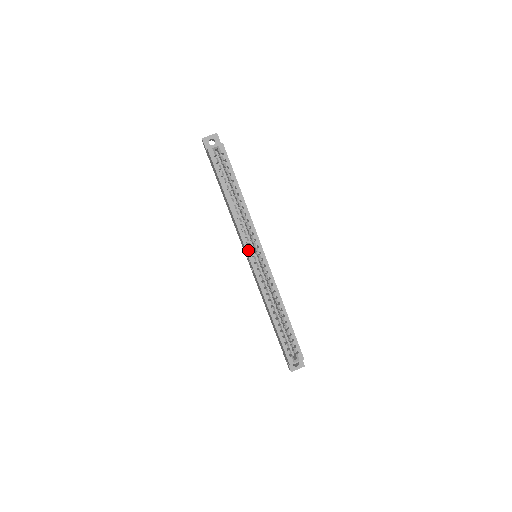
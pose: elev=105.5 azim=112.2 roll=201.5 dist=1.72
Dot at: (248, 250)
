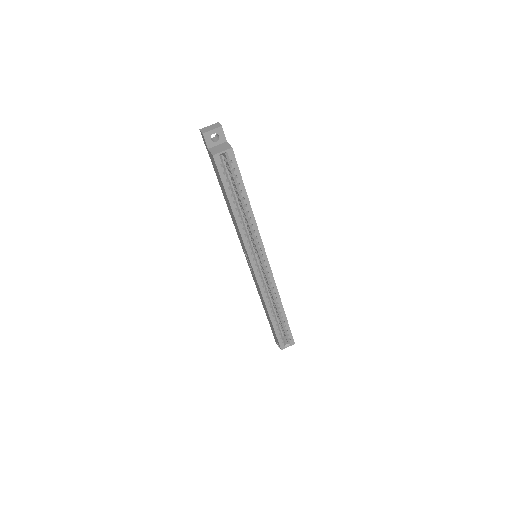
Dot at: (252, 260)
